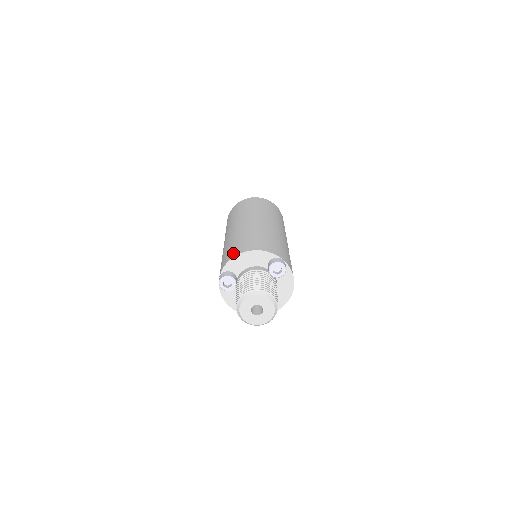
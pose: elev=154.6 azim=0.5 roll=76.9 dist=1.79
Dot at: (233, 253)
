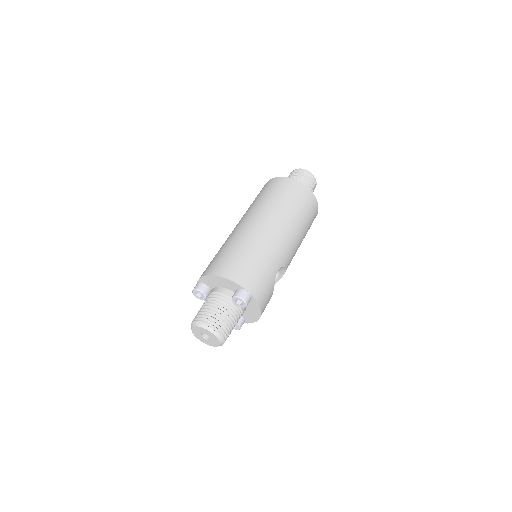
Dot at: (210, 269)
